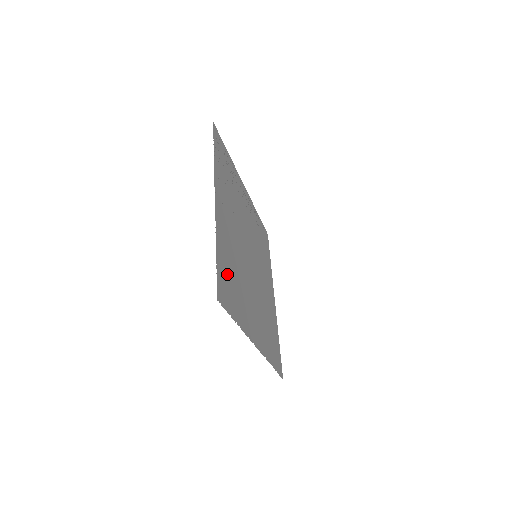
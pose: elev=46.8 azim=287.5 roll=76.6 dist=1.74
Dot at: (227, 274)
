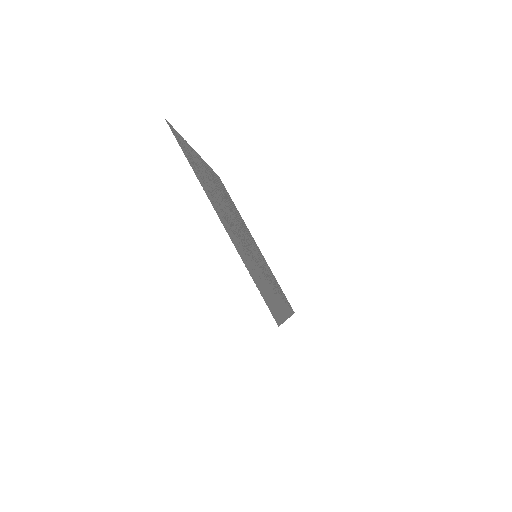
Dot at: (191, 155)
